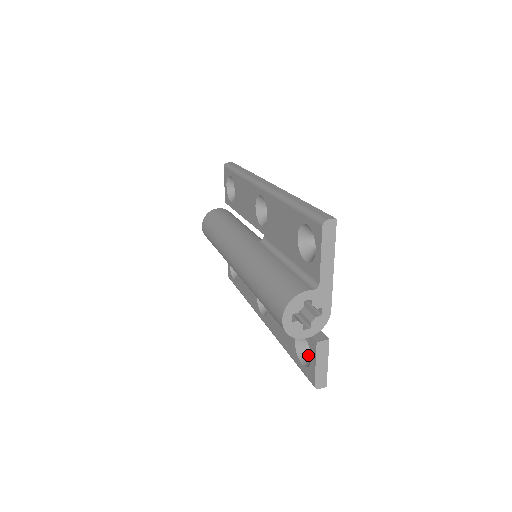
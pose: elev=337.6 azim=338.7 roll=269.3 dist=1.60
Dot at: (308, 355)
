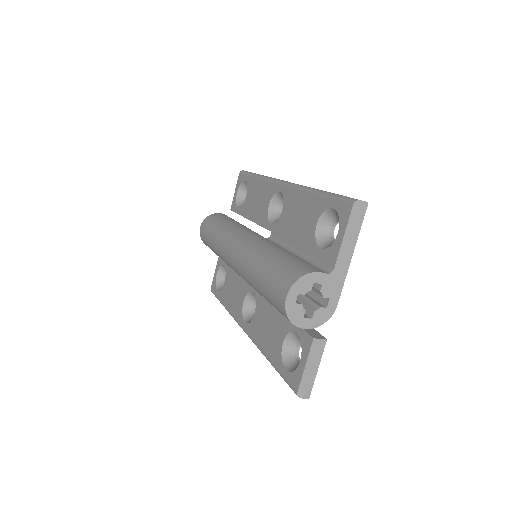
Dot at: (295, 361)
